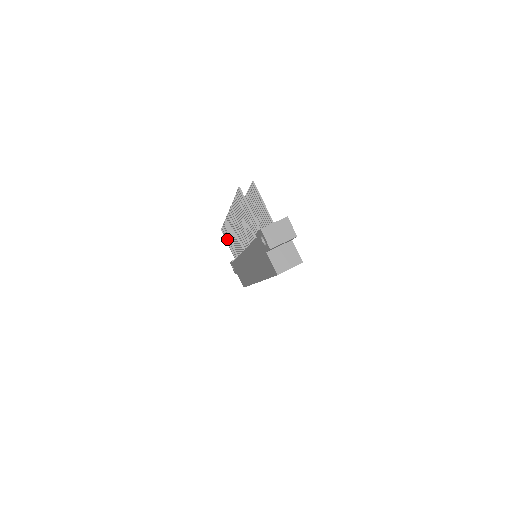
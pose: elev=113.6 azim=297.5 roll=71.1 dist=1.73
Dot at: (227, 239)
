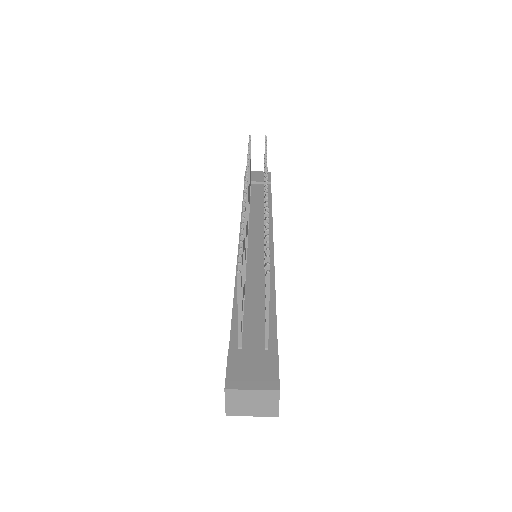
Dot at: occluded
